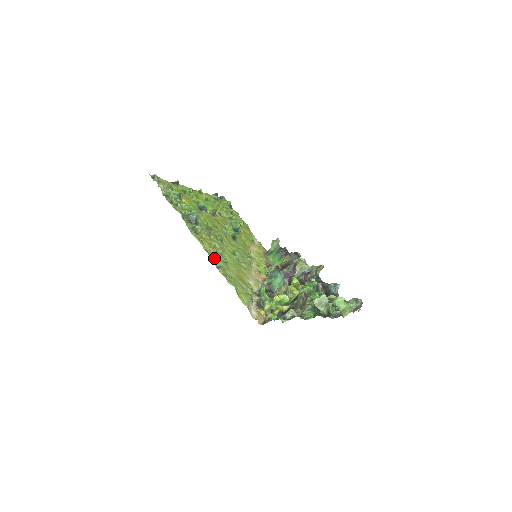
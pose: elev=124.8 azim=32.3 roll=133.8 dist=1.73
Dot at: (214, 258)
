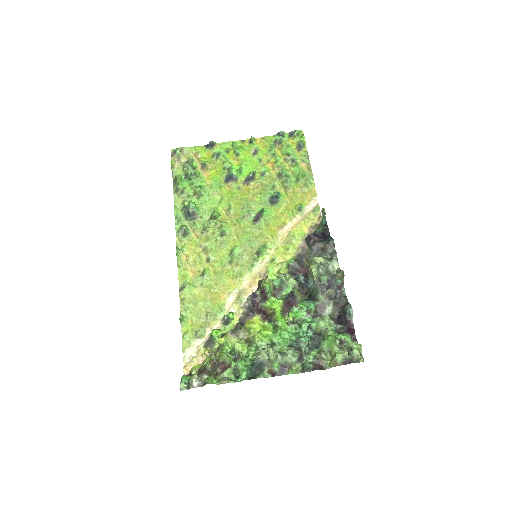
Dot at: (188, 272)
